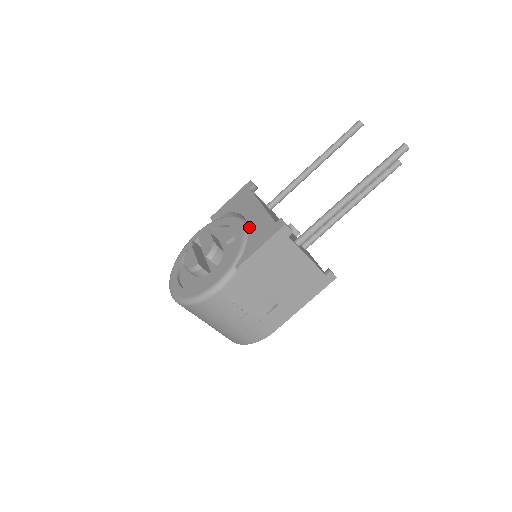
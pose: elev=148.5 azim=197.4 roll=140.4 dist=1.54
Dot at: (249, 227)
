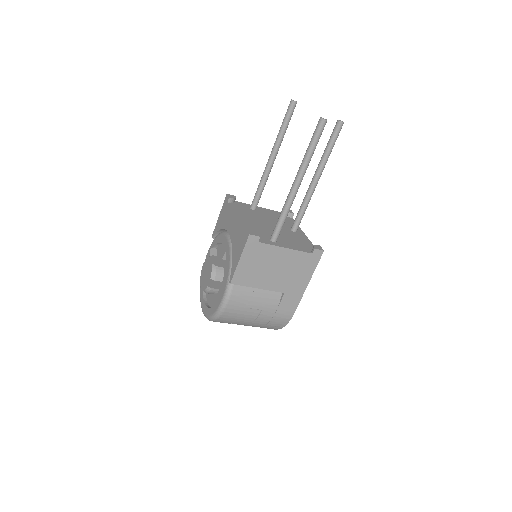
Dot at: (231, 242)
